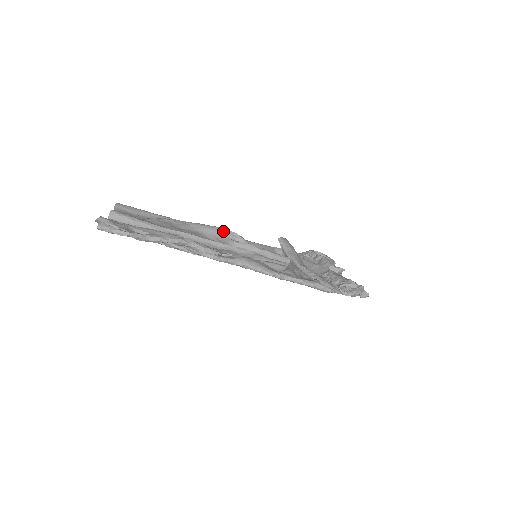
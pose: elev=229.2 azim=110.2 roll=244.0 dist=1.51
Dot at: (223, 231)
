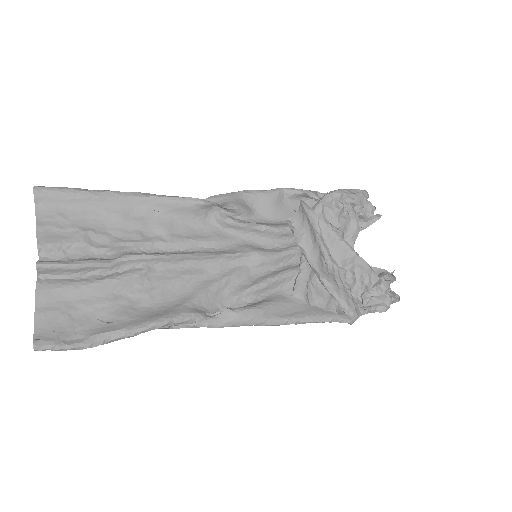
Dot at: (206, 205)
